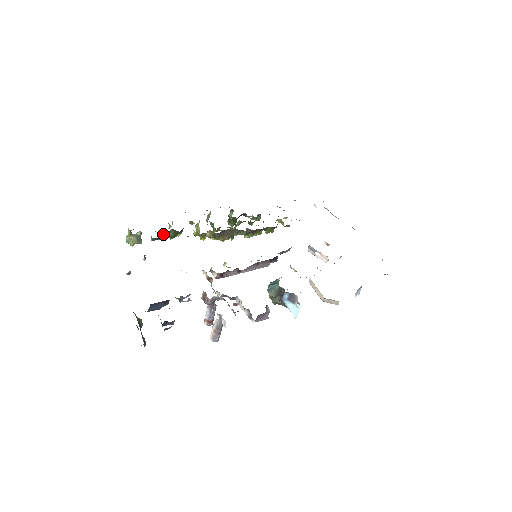
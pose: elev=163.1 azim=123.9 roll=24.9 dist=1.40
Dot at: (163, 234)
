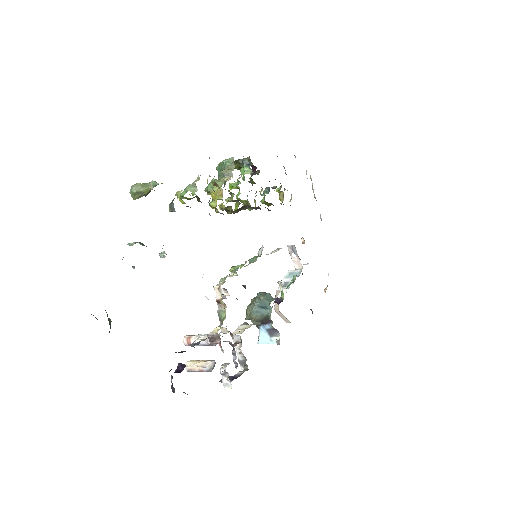
Dot at: (188, 206)
